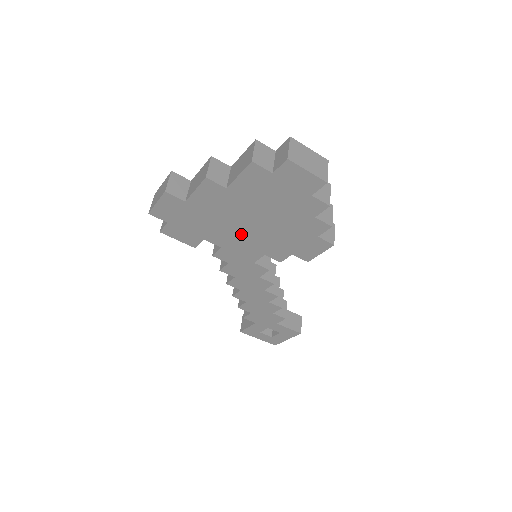
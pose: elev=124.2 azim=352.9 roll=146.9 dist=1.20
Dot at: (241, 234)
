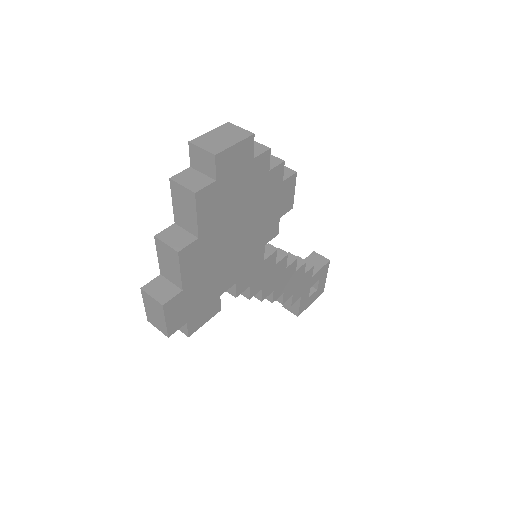
Dot at: (238, 255)
